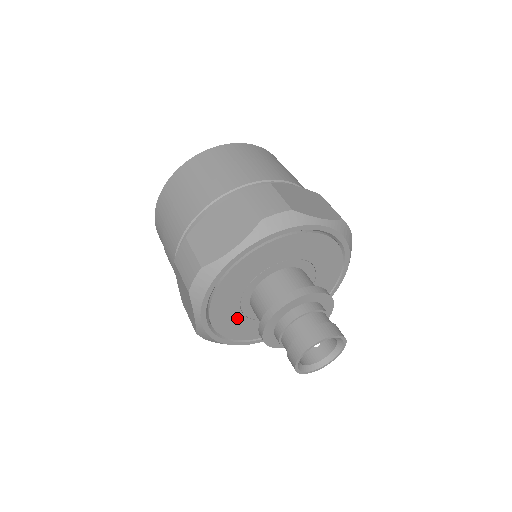
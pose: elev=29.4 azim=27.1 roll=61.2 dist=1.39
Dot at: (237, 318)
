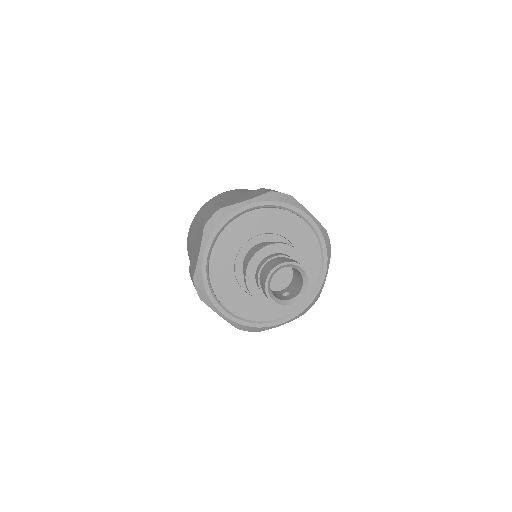
Dot at: (229, 275)
